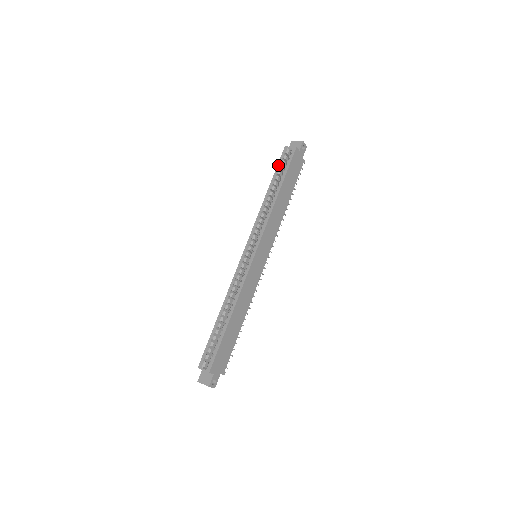
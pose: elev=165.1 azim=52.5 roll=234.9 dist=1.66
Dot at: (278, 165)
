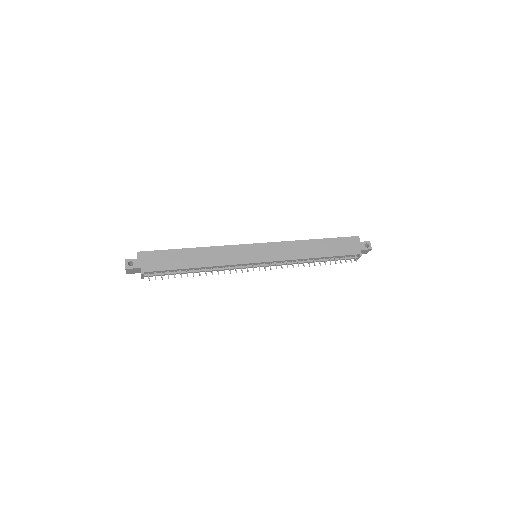
Dot at: occluded
